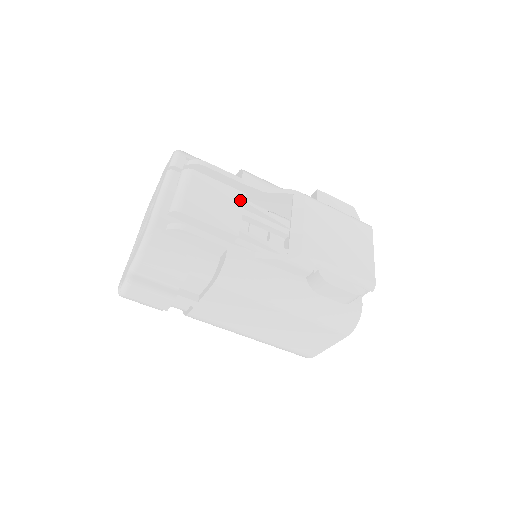
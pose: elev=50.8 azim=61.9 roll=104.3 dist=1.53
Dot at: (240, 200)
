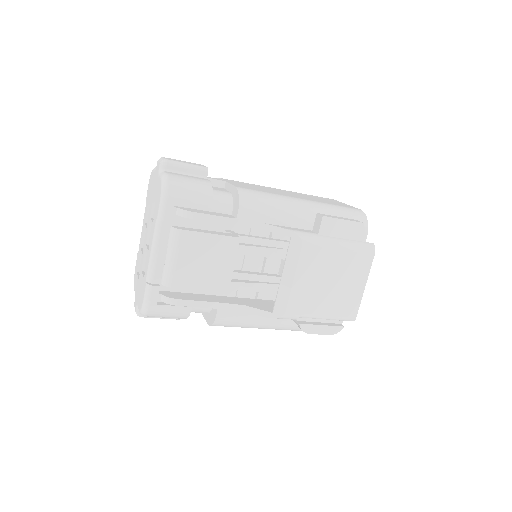
Dot at: (233, 249)
